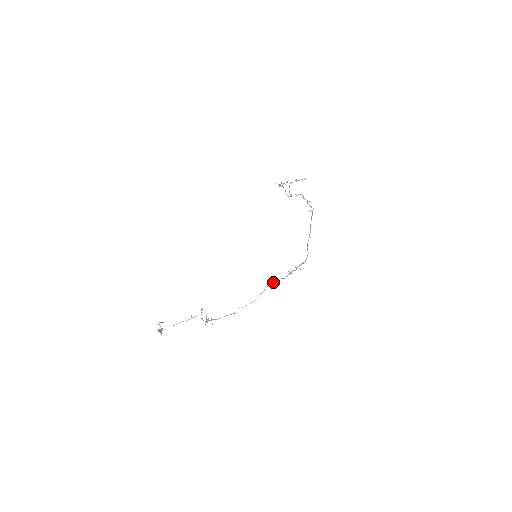
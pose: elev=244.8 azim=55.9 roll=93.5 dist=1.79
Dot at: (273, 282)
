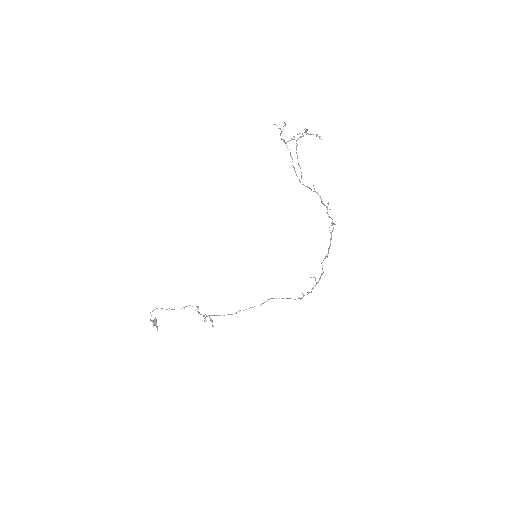
Dot at: occluded
